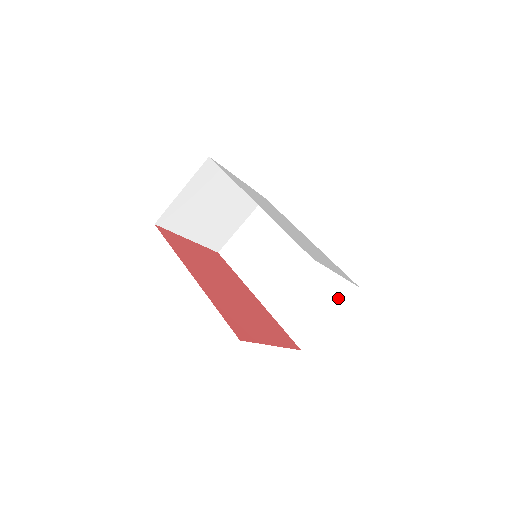
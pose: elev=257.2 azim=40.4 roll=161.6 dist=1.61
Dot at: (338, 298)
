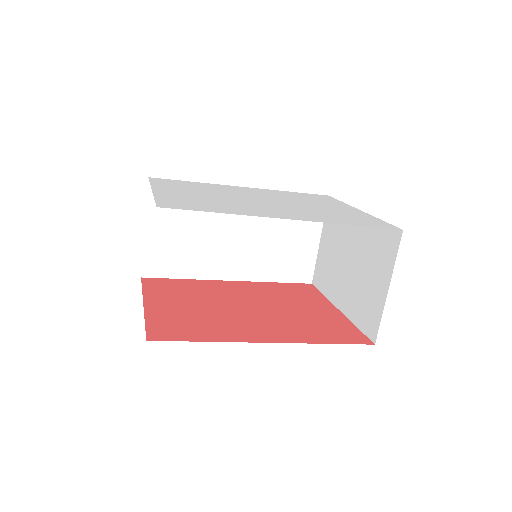
Dot at: occluded
